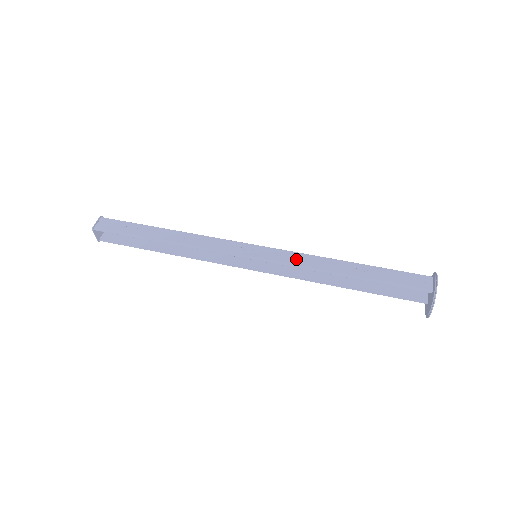
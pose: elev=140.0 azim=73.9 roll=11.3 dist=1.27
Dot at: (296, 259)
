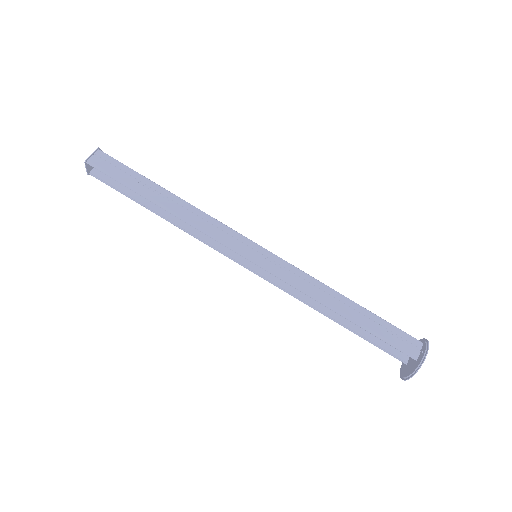
Dot at: (297, 277)
